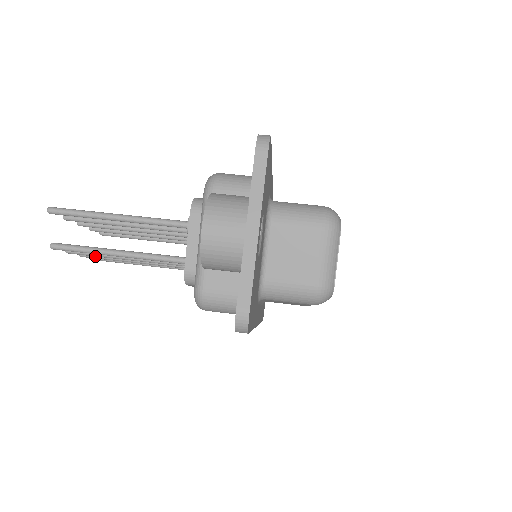
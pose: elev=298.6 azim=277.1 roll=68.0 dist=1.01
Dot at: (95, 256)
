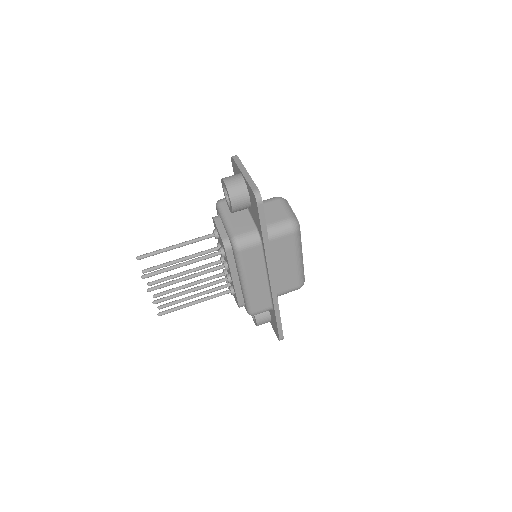
Dot at: (166, 286)
